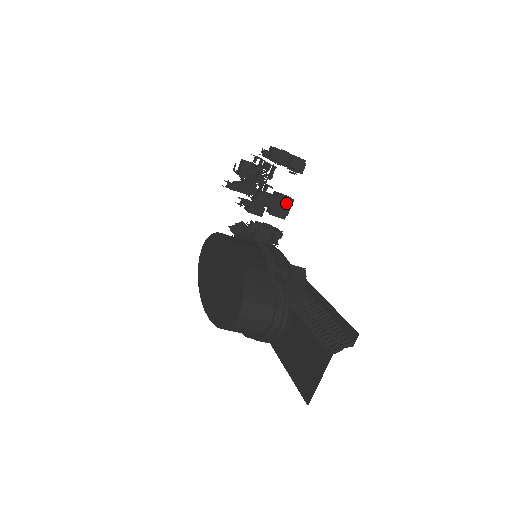
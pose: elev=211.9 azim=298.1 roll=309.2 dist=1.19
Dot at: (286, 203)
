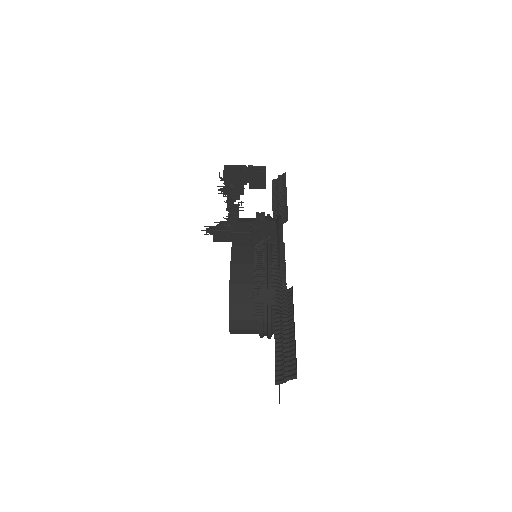
Dot at: (244, 234)
